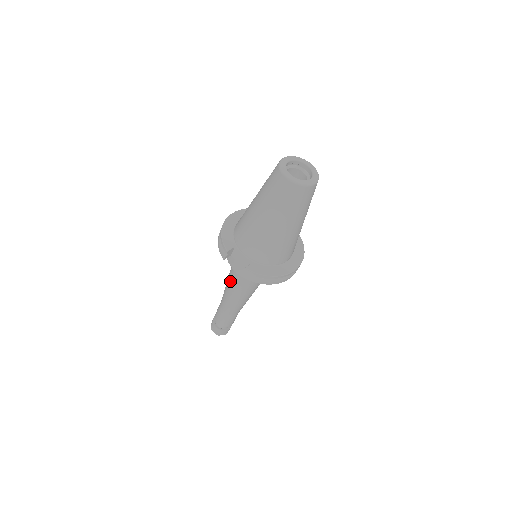
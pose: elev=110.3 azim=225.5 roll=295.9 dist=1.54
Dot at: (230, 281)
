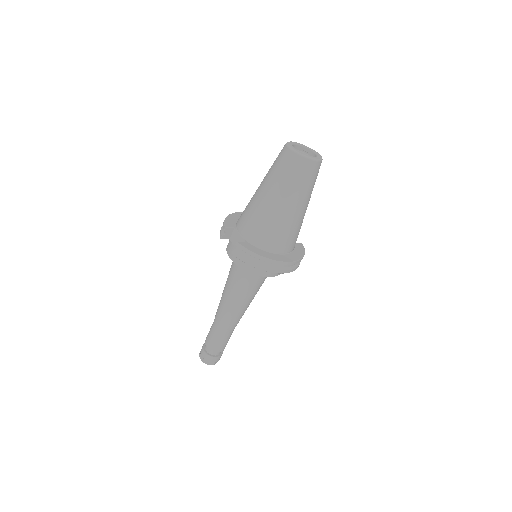
Dot at: (226, 282)
